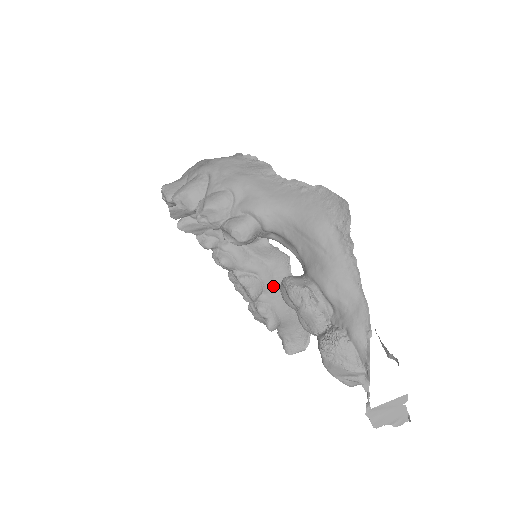
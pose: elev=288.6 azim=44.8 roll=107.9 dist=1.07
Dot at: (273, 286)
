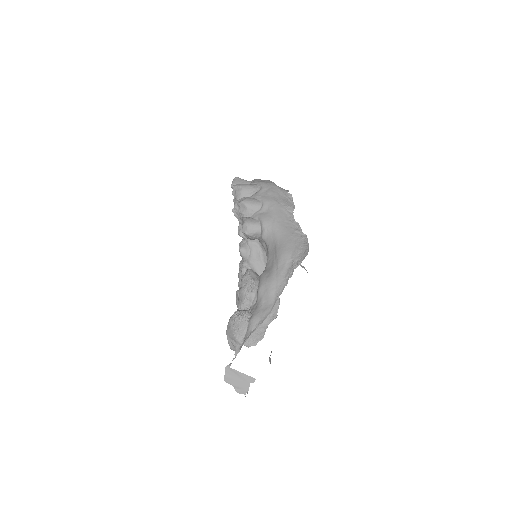
Dot at: occluded
